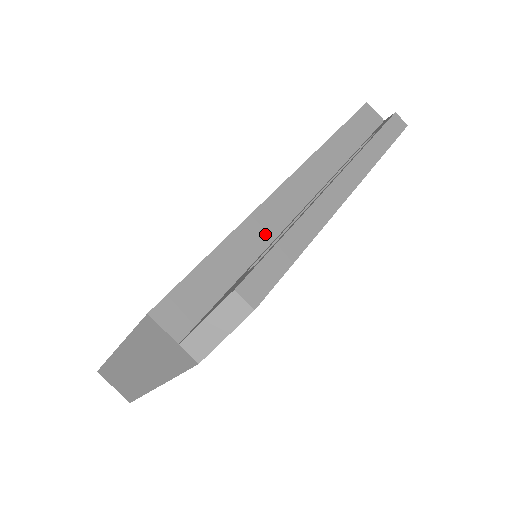
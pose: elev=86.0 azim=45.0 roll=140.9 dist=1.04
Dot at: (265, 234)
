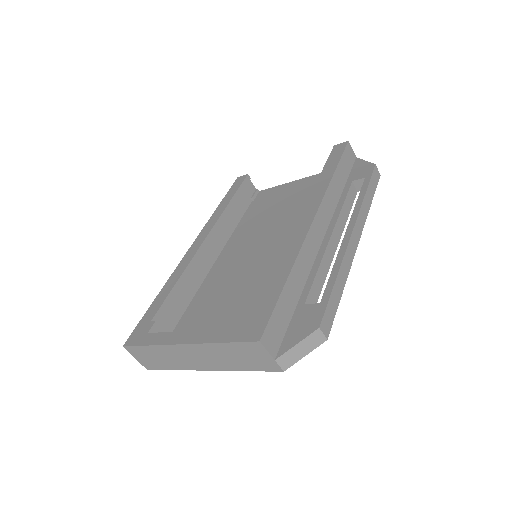
Dot at: (306, 267)
